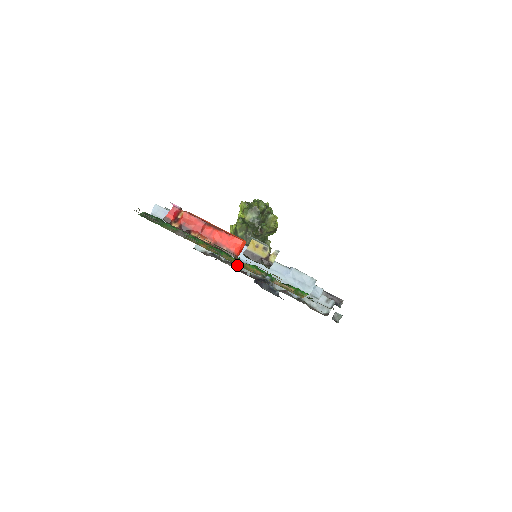
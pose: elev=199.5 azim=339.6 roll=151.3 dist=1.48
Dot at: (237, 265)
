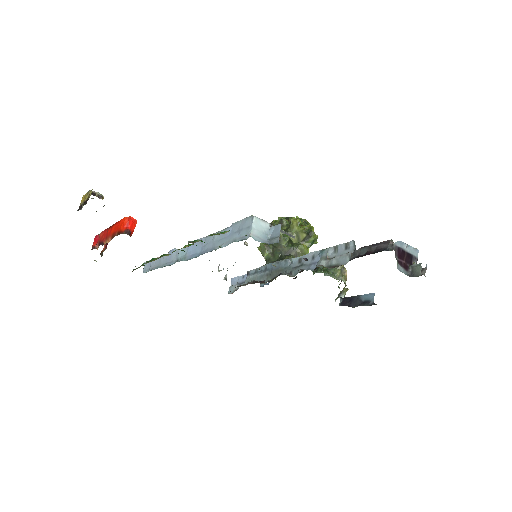
Dot at: (258, 281)
